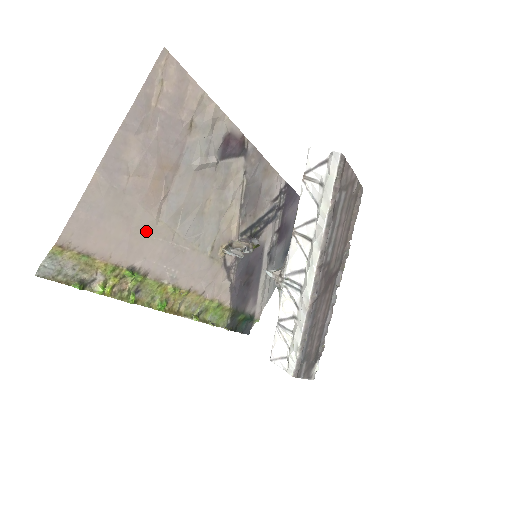
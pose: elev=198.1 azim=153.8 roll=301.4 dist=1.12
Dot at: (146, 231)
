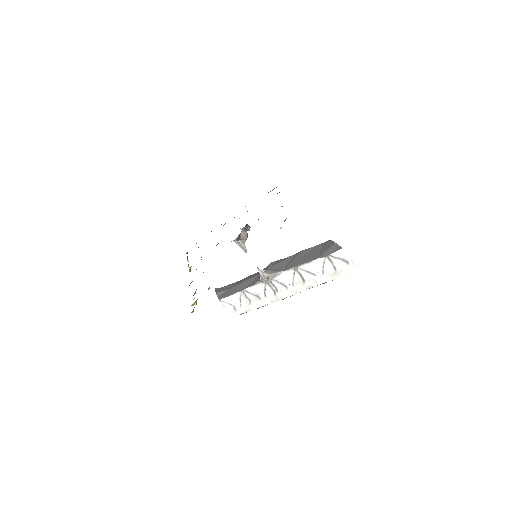
Dot at: occluded
